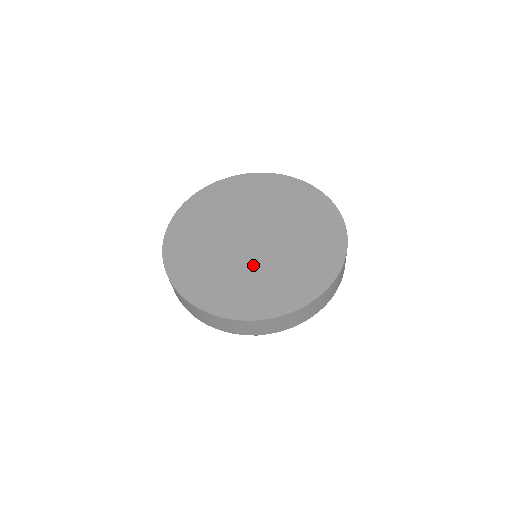
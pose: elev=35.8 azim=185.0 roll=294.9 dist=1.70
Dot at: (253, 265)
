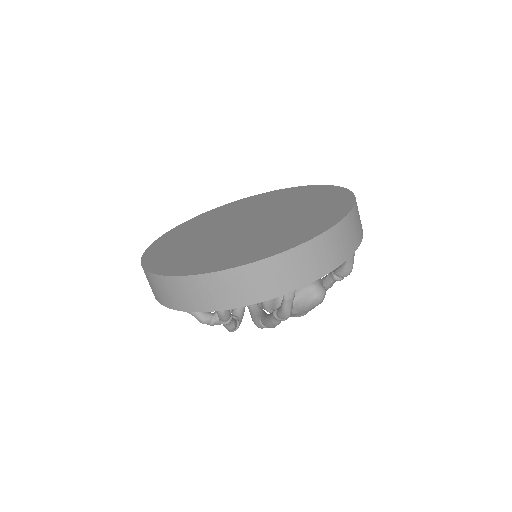
Dot at: (254, 233)
